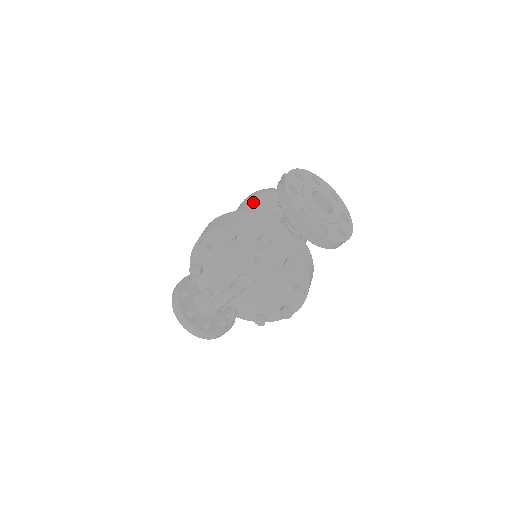
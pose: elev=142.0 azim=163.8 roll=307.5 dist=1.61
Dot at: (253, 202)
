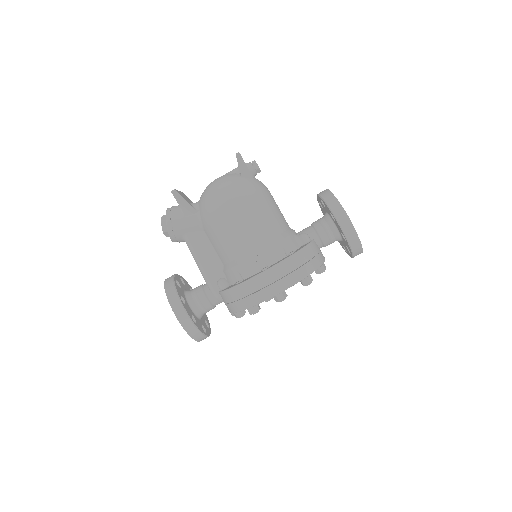
Dot at: (263, 217)
